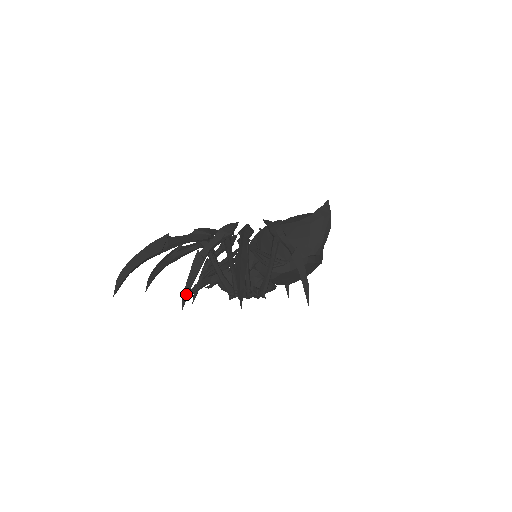
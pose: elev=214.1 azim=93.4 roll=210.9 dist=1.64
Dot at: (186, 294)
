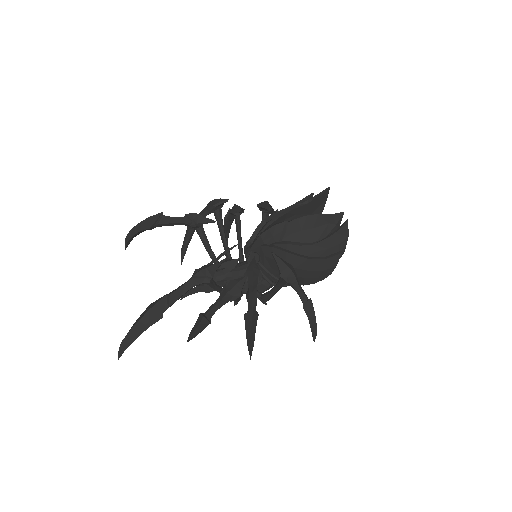
Dot at: (191, 338)
